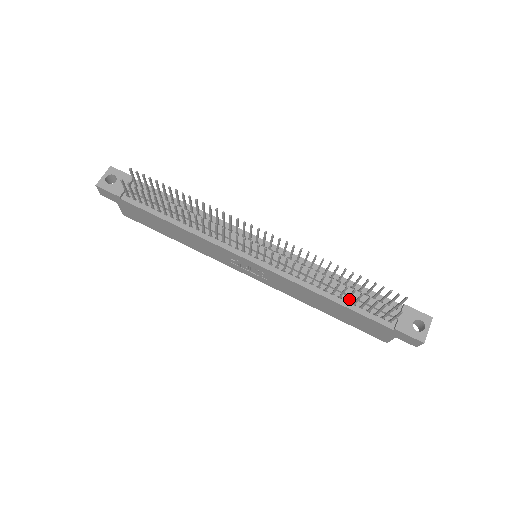
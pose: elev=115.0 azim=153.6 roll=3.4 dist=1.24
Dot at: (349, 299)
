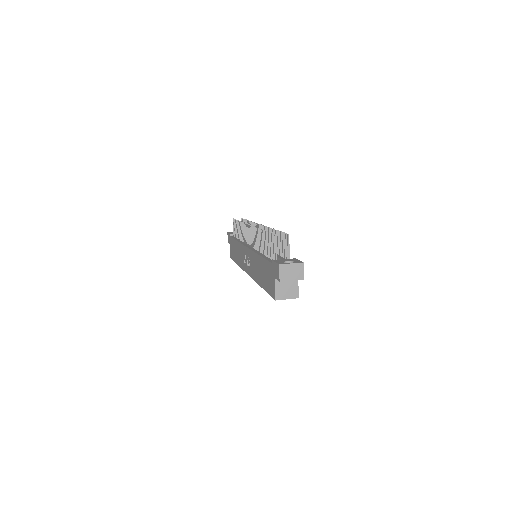
Dot at: occluded
